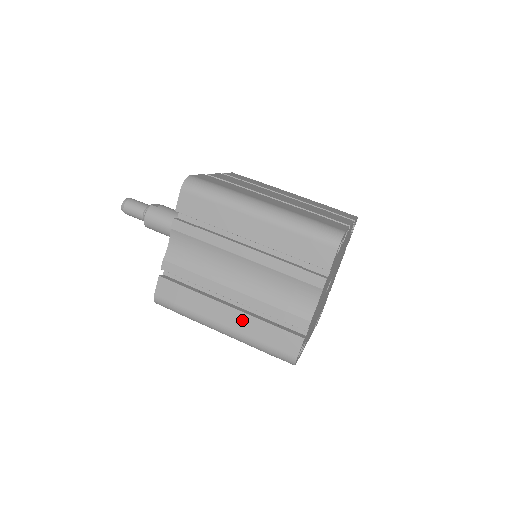
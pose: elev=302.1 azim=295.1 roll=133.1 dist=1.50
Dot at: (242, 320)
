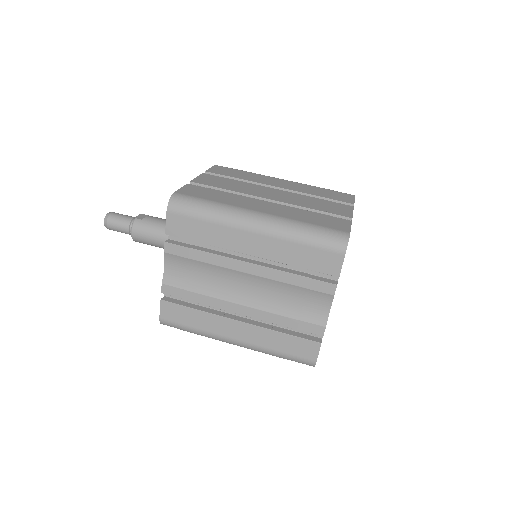
Dot at: (255, 333)
